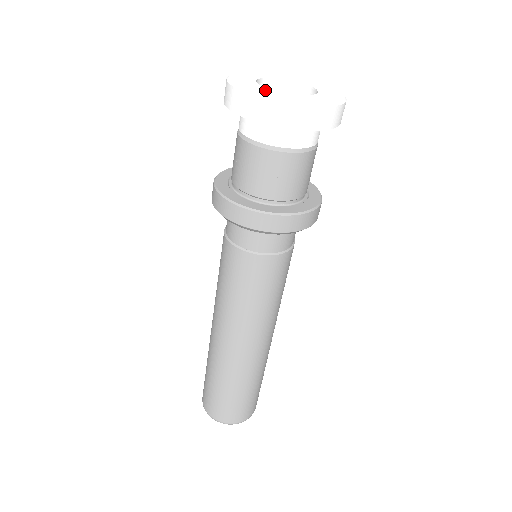
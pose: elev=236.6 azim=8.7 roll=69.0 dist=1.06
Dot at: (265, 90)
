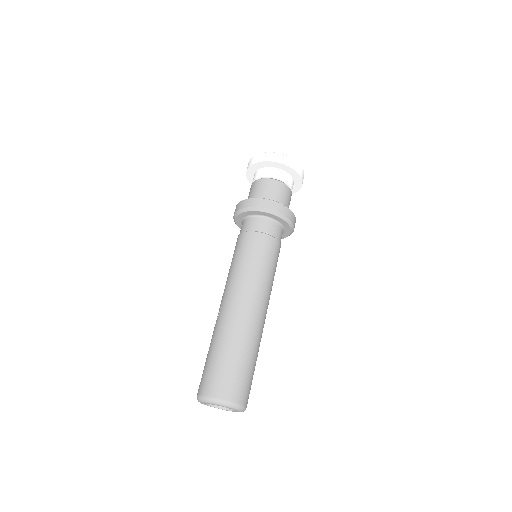
Dot at: occluded
